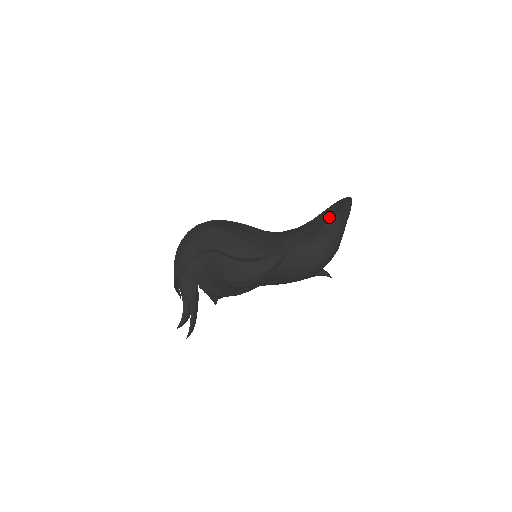
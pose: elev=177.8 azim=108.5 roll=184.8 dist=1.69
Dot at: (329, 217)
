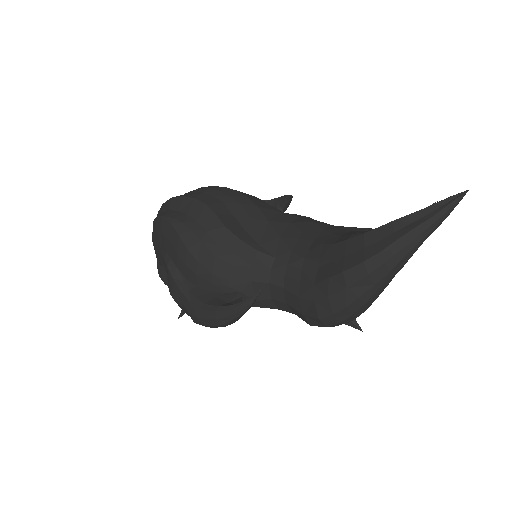
Dot at: (350, 262)
